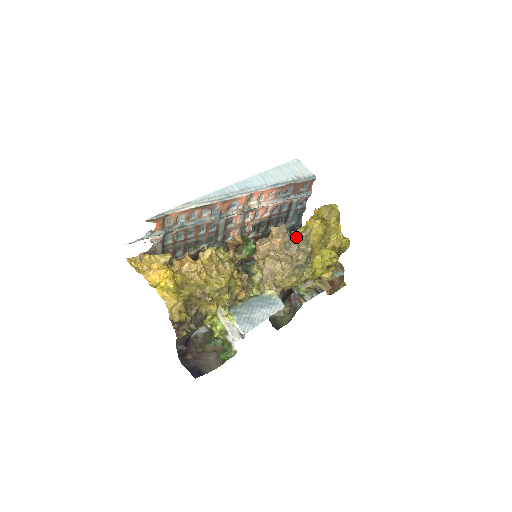
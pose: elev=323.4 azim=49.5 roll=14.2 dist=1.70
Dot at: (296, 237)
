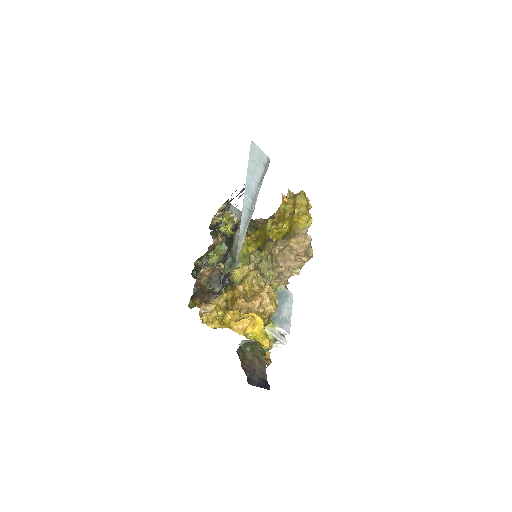
Dot at: occluded
